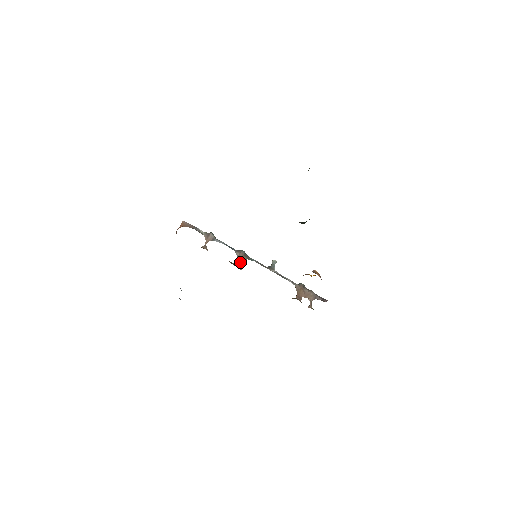
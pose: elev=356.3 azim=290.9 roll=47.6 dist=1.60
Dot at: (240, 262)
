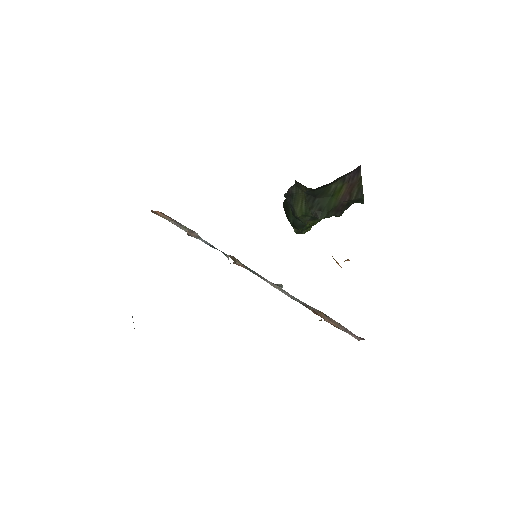
Dot at: (233, 258)
